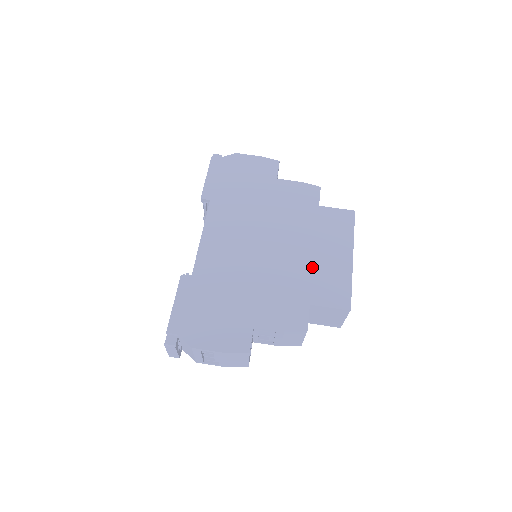
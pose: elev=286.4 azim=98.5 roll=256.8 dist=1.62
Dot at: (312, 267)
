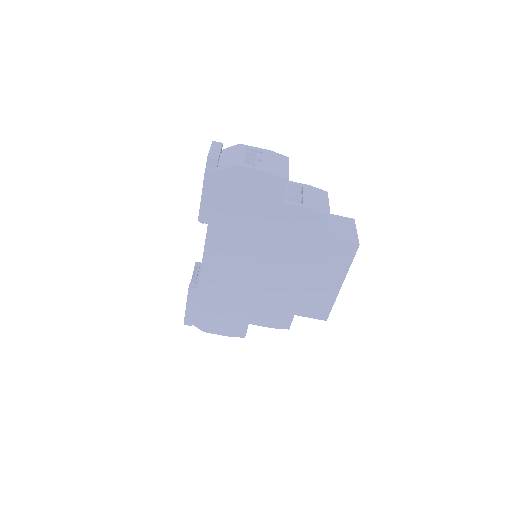
Dot at: (302, 290)
